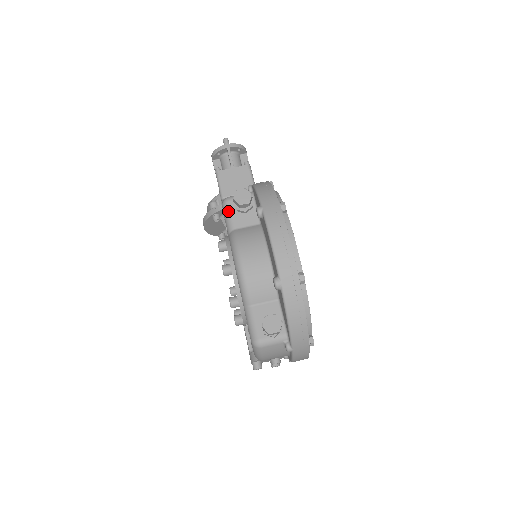
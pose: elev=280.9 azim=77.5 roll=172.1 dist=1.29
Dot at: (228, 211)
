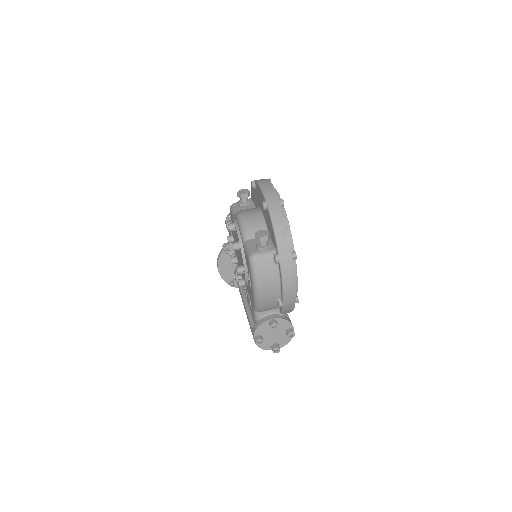
Dot at: (234, 207)
